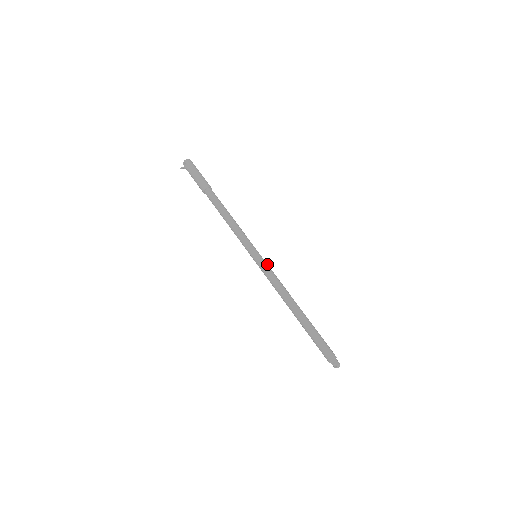
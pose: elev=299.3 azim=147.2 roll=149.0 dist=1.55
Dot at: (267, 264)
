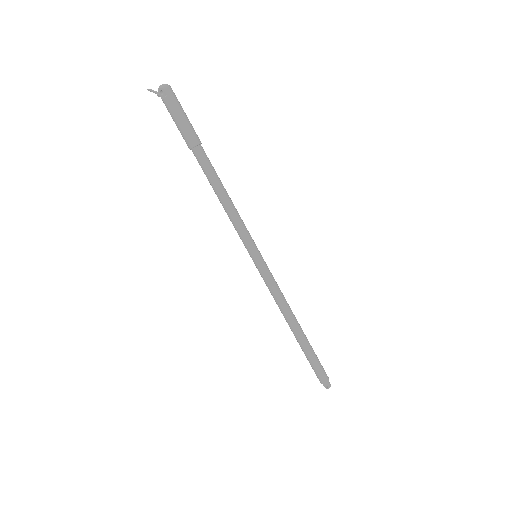
Dot at: occluded
